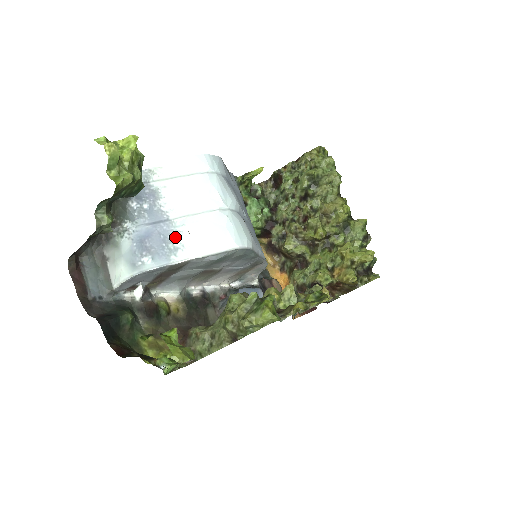
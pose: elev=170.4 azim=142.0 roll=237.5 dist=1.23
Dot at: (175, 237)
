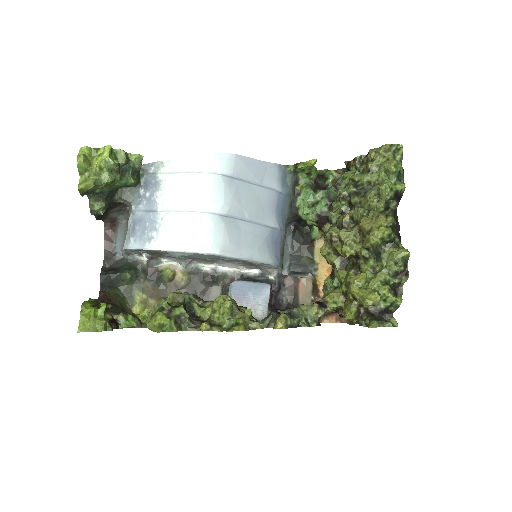
Dot at: (155, 227)
